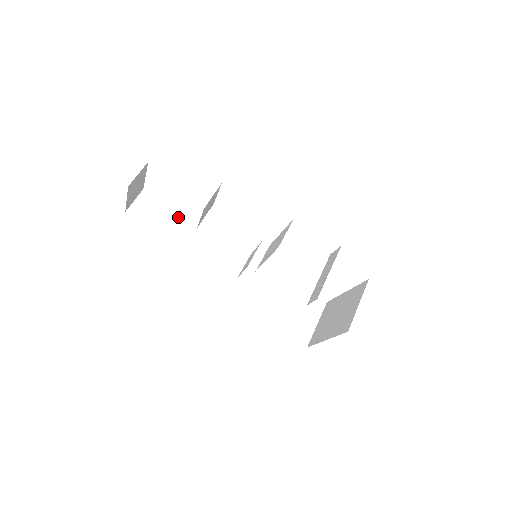
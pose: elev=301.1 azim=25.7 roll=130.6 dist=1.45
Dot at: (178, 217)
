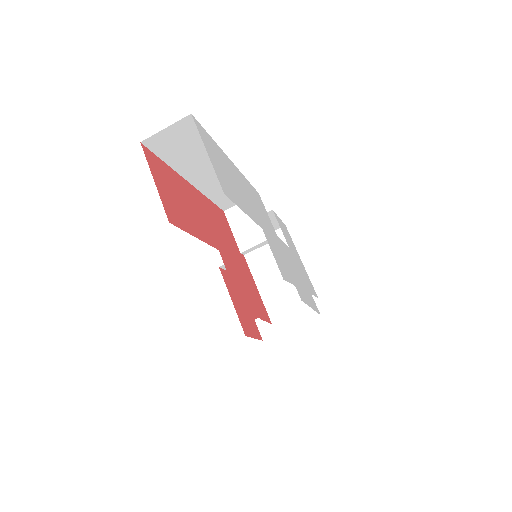
Dot at: occluded
